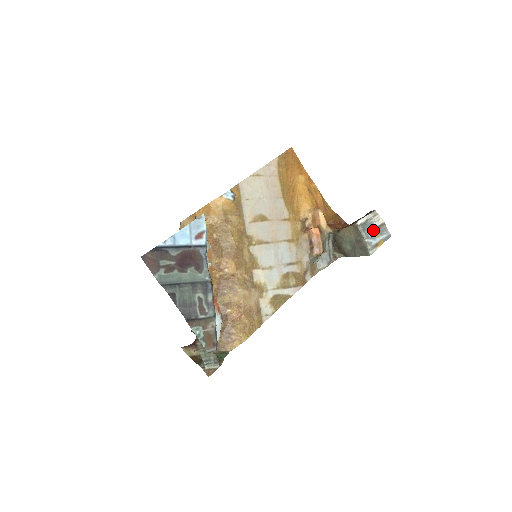
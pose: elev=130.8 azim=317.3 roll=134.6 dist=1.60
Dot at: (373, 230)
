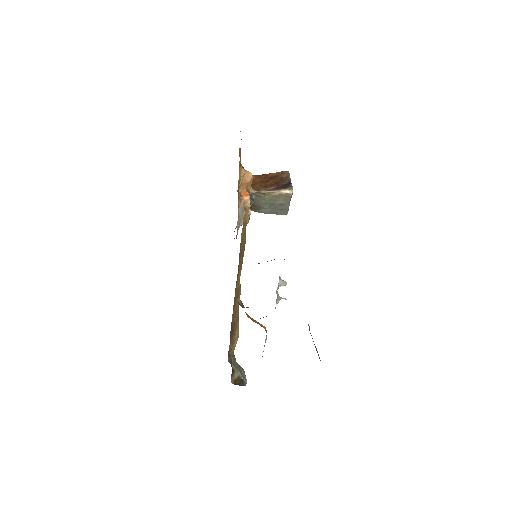
Dot at: occluded
